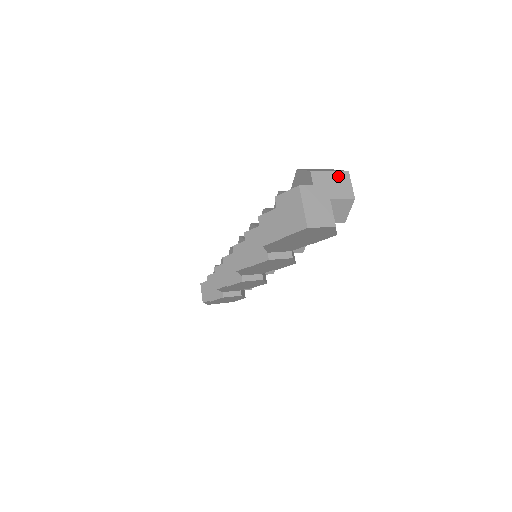
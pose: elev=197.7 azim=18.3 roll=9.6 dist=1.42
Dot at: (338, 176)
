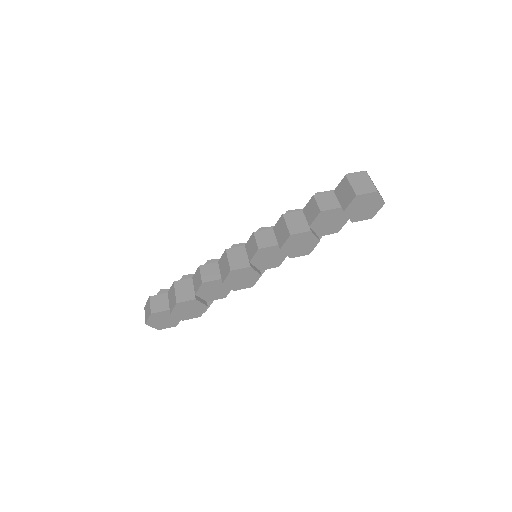
Dot at: occluded
